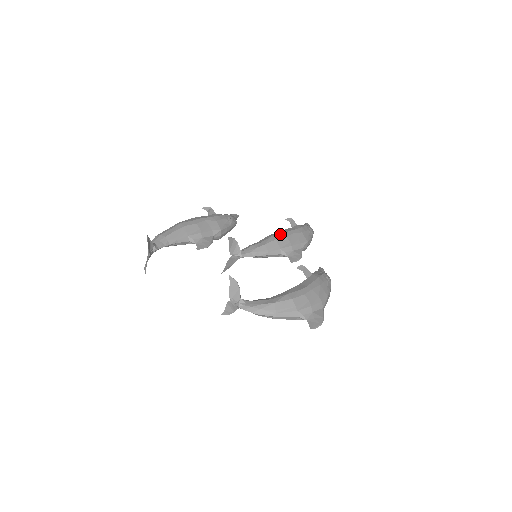
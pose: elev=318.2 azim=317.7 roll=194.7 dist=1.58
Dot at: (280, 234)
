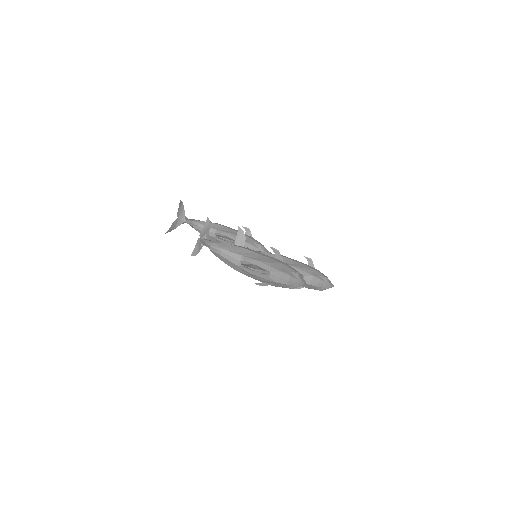
Dot at: (290, 258)
